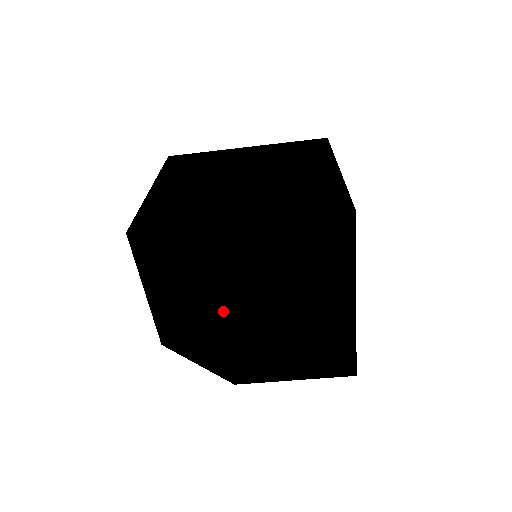
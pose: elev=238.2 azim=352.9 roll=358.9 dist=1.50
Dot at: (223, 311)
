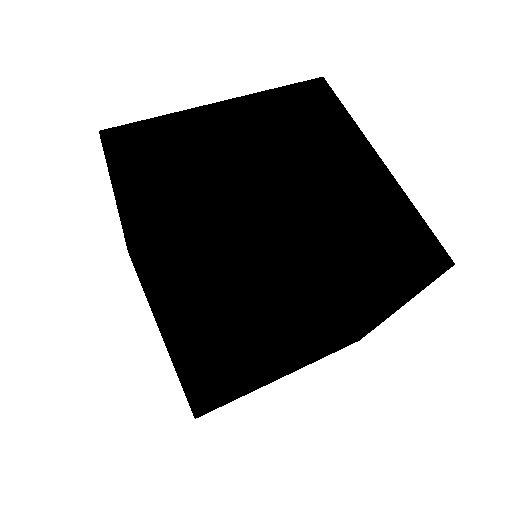
Dot at: (237, 204)
